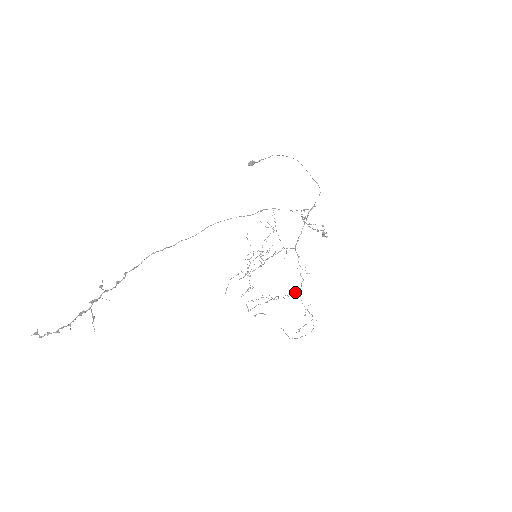
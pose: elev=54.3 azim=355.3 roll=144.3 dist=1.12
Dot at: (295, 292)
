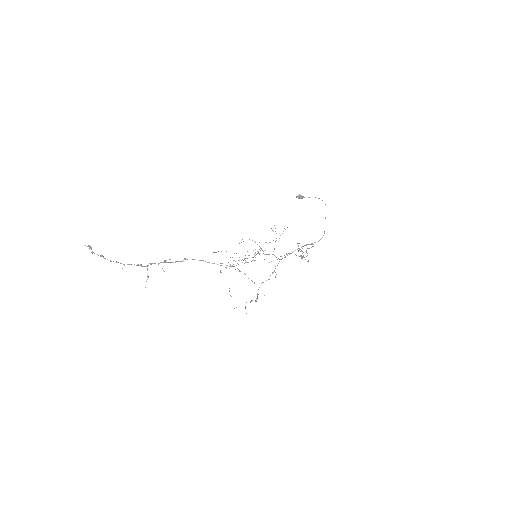
Dot at: occluded
